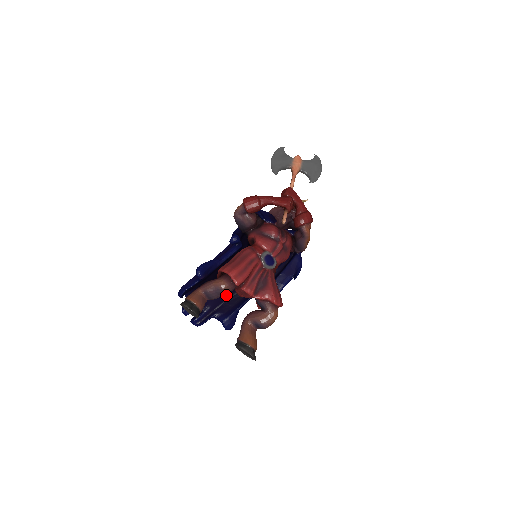
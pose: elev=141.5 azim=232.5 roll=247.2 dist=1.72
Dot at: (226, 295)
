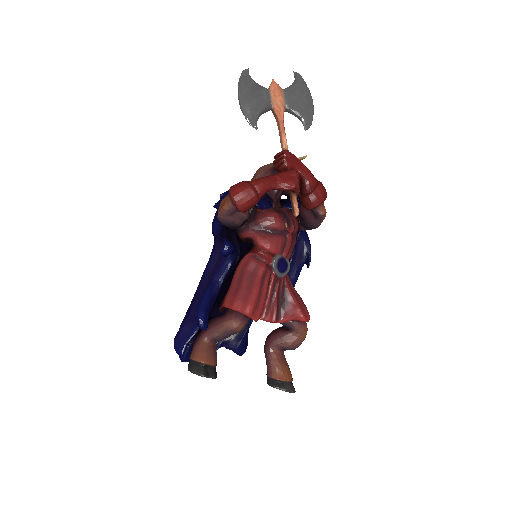
Dot at: occluded
